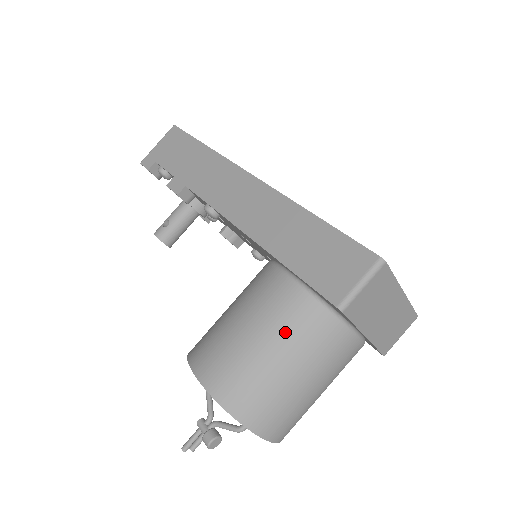
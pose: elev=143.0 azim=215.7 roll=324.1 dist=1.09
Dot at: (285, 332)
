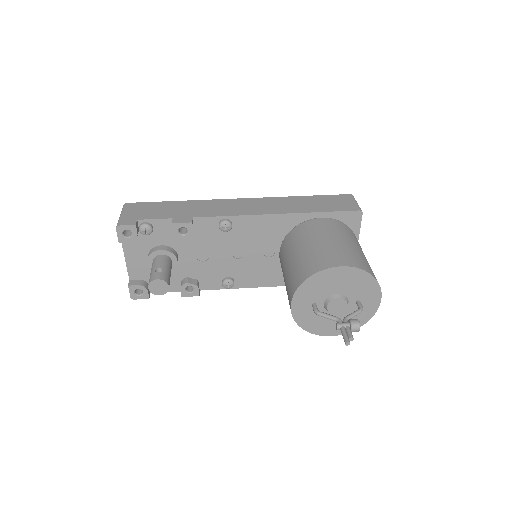
Dot at: (347, 235)
